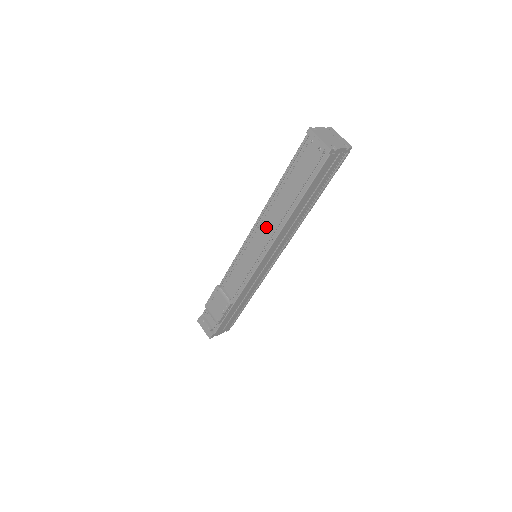
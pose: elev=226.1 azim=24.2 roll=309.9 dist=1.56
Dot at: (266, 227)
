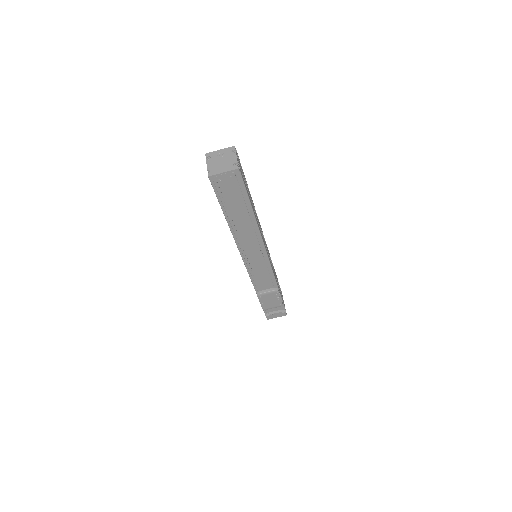
Dot at: (248, 241)
